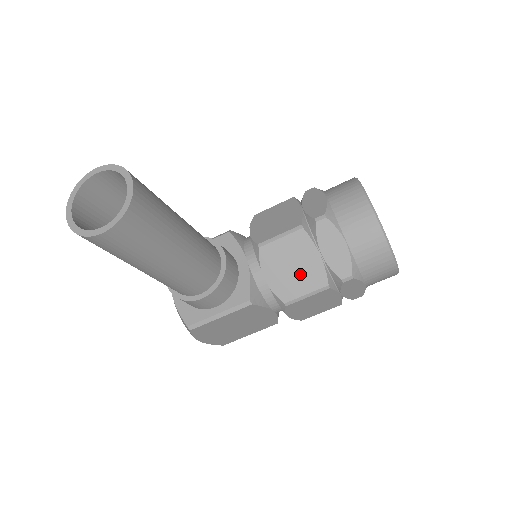
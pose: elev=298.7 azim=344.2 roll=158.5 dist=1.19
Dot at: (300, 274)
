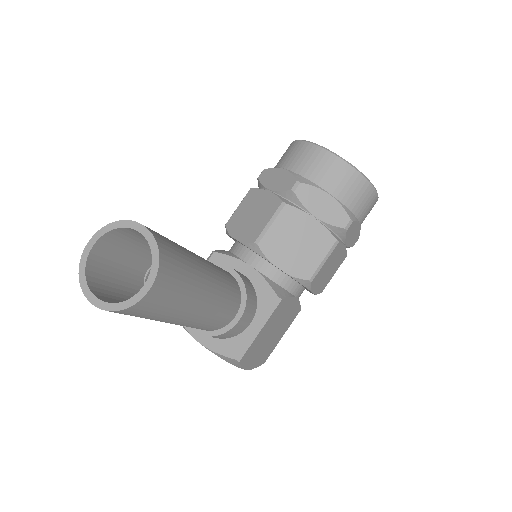
Dot at: (307, 246)
